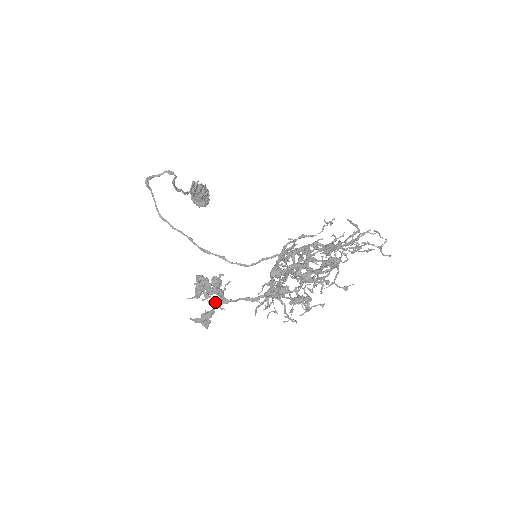
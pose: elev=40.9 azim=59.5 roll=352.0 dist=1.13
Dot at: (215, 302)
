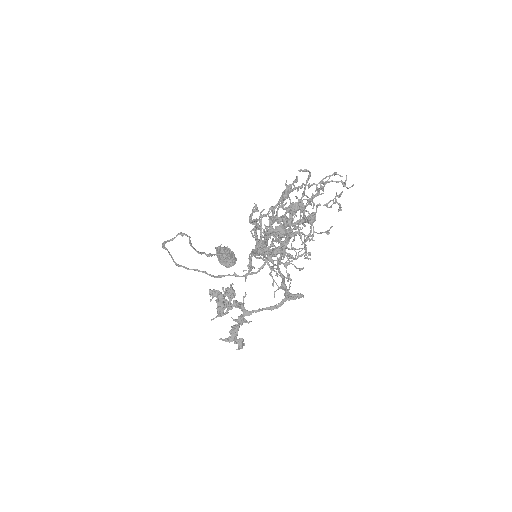
Dot at: (238, 316)
